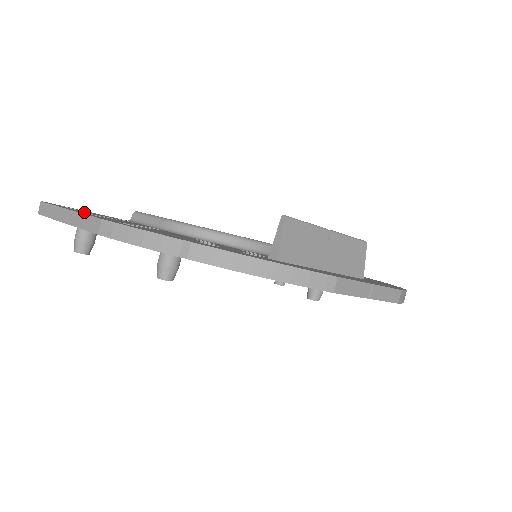
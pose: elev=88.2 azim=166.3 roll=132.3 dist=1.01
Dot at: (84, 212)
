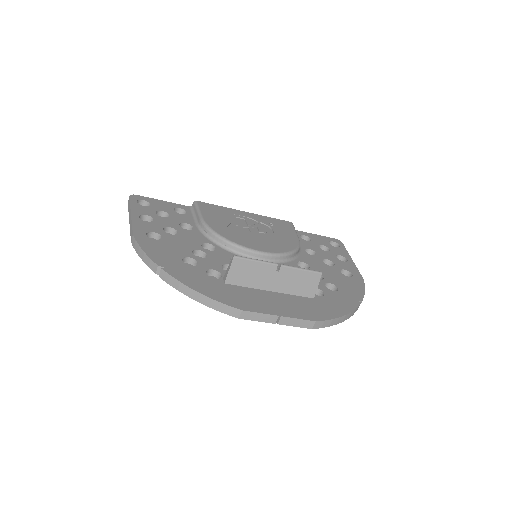
Dot at: (144, 213)
